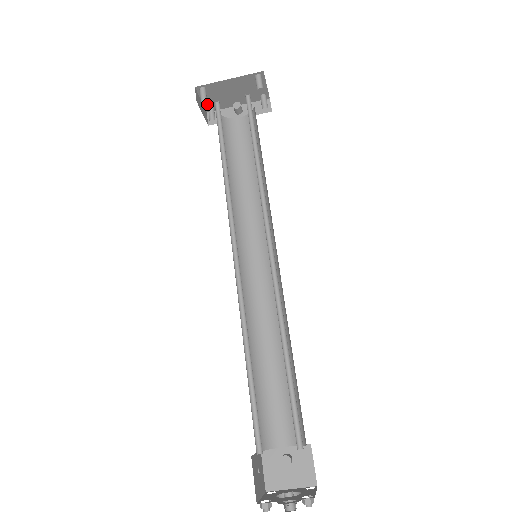
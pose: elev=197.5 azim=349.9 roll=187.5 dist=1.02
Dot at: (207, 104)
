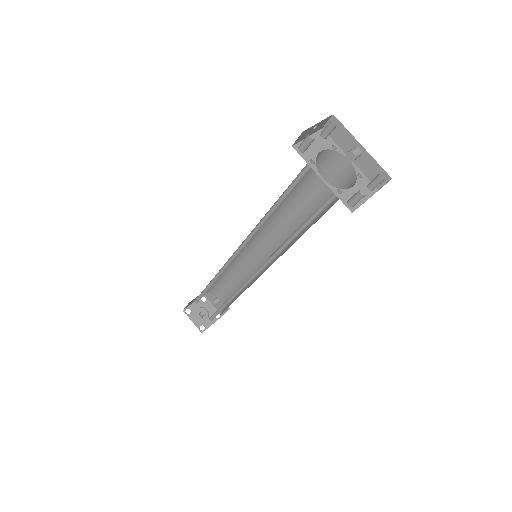
Dot at: occluded
